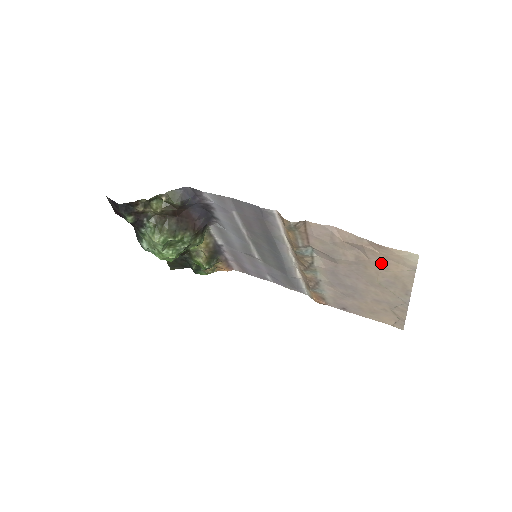
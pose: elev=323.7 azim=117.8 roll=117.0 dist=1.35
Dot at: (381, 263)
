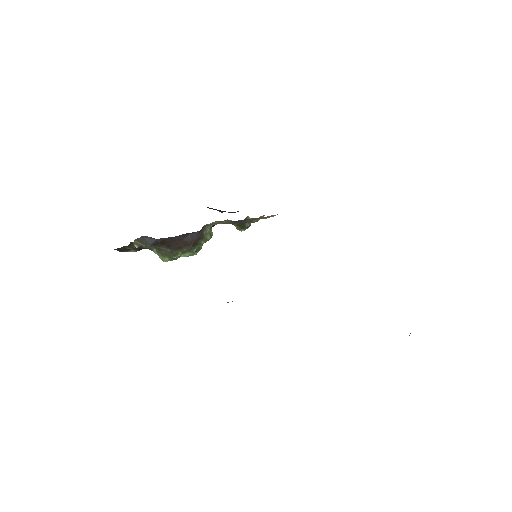
Dot at: occluded
